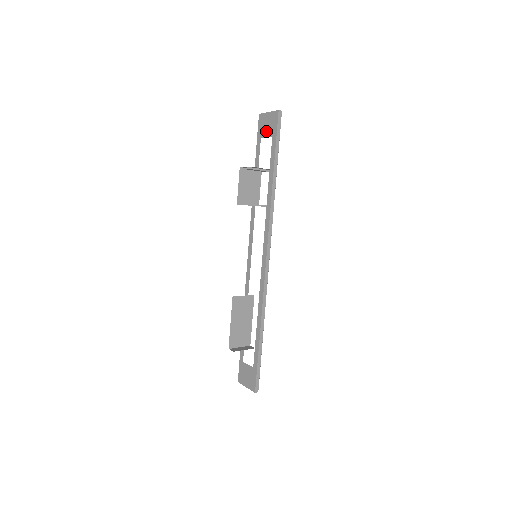
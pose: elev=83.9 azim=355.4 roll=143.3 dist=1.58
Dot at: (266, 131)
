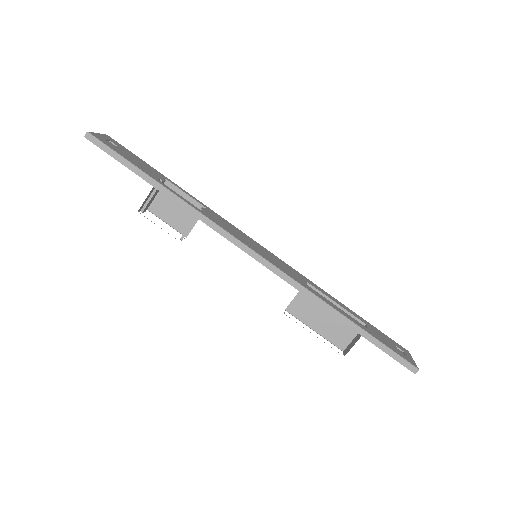
Dot at: occluded
